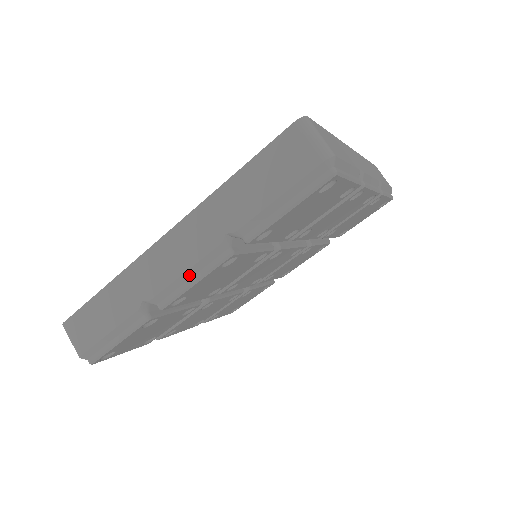
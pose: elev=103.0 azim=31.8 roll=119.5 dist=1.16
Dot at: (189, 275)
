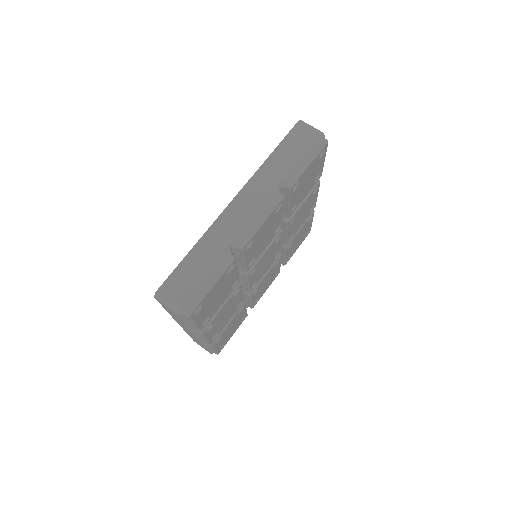
Dot at: (259, 217)
